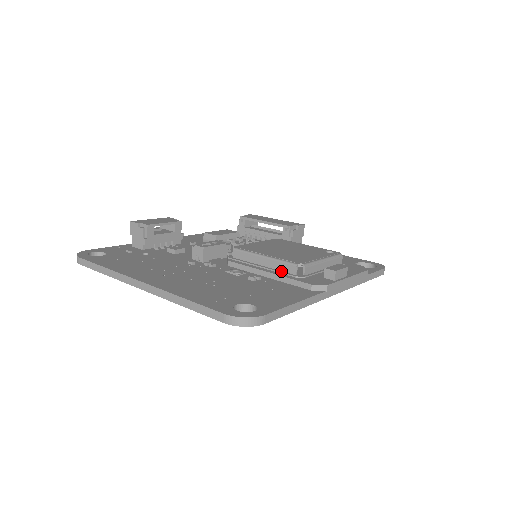
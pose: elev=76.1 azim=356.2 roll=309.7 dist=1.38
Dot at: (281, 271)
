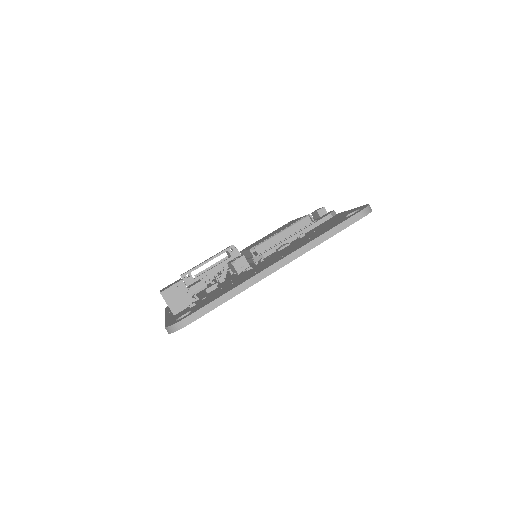
Dot at: (301, 229)
